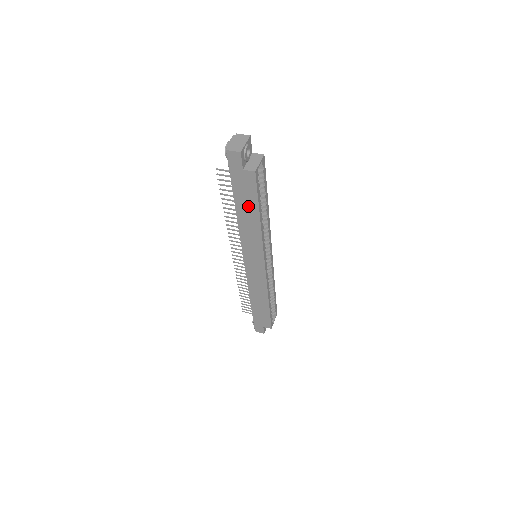
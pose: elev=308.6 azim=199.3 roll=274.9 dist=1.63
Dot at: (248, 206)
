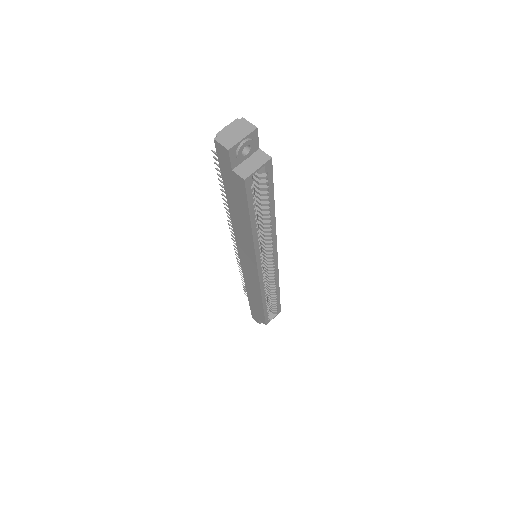
Dot at: (240, 210)
